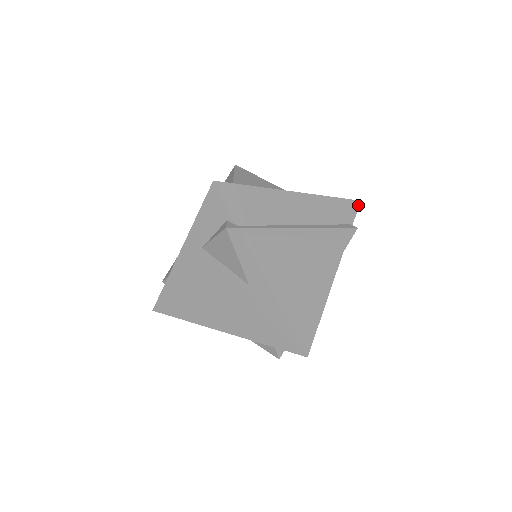
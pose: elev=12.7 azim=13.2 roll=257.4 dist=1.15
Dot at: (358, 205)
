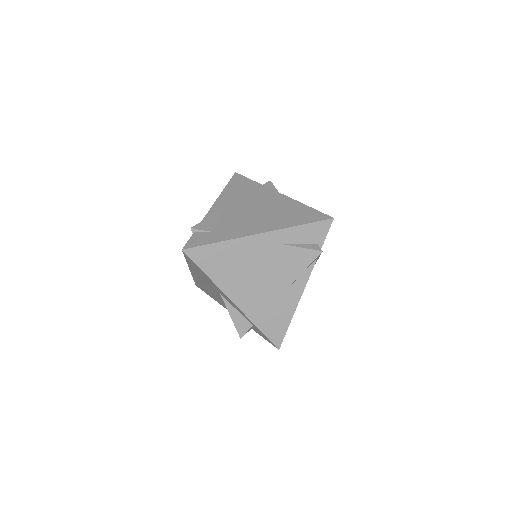
Dot at: occluded
